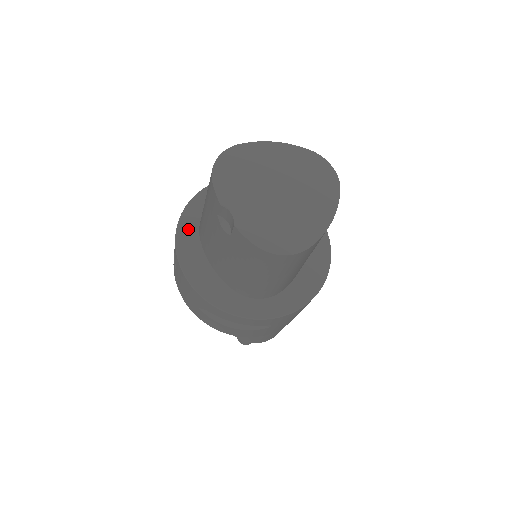
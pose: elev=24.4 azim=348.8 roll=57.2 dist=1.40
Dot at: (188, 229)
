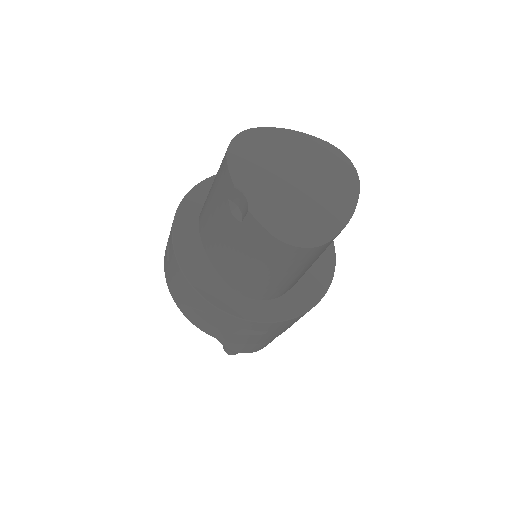
Dot at: (187, 219)
